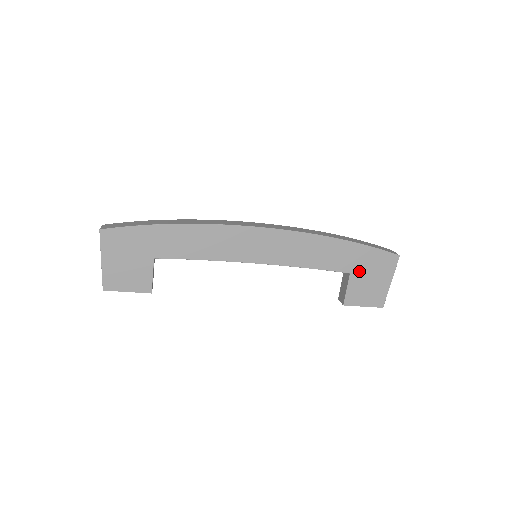
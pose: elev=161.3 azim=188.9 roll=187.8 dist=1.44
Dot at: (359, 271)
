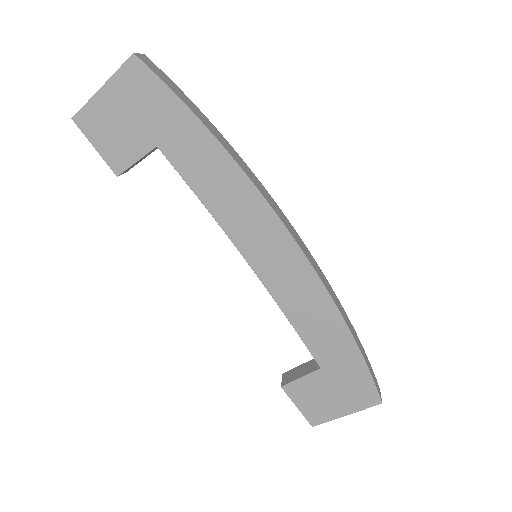
Dot at: (331, 375)
